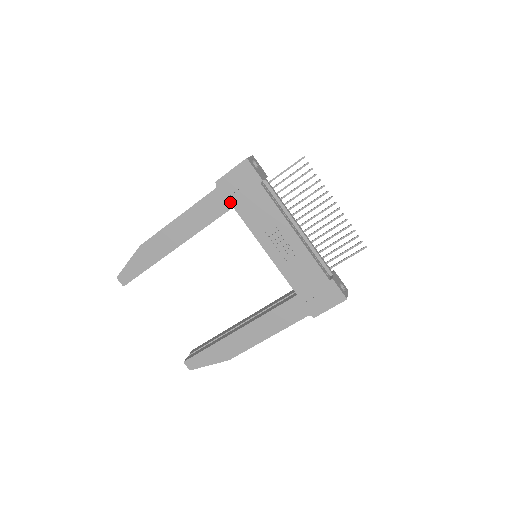
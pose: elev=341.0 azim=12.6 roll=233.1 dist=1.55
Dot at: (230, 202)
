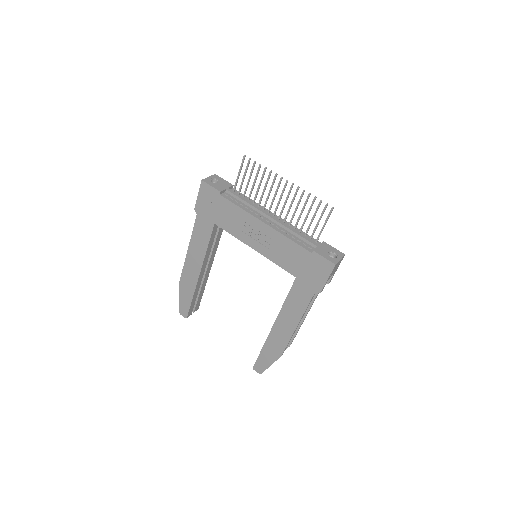
Dot at: (210, 220)
